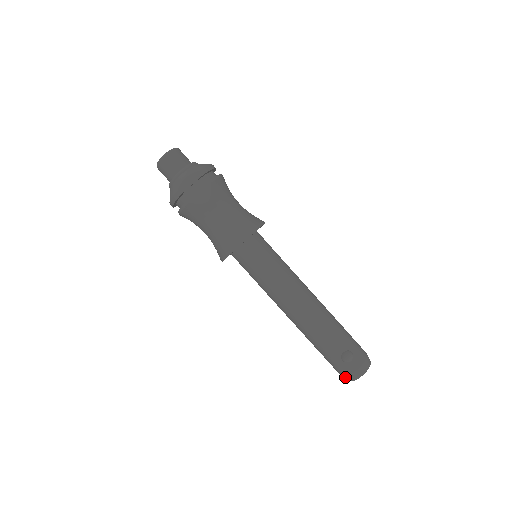
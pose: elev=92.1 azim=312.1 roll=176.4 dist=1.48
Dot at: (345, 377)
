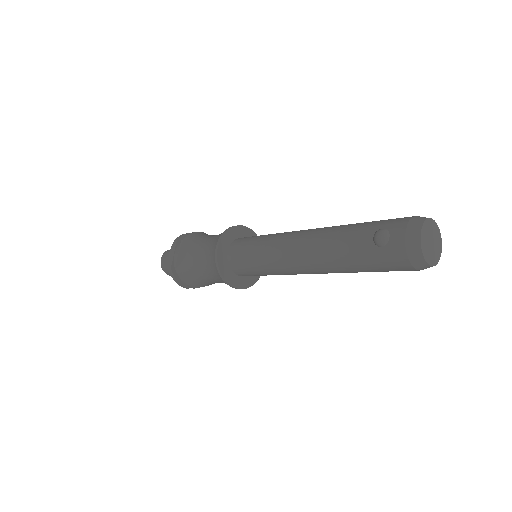
Dot at: (411, 263)
